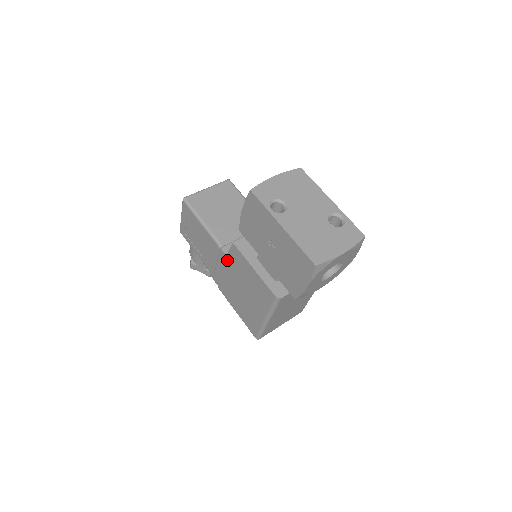
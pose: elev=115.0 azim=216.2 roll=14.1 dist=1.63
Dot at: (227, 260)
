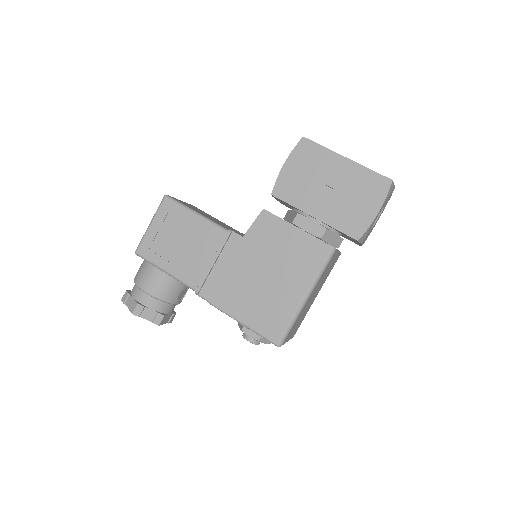
Dot at: (244, 241)
